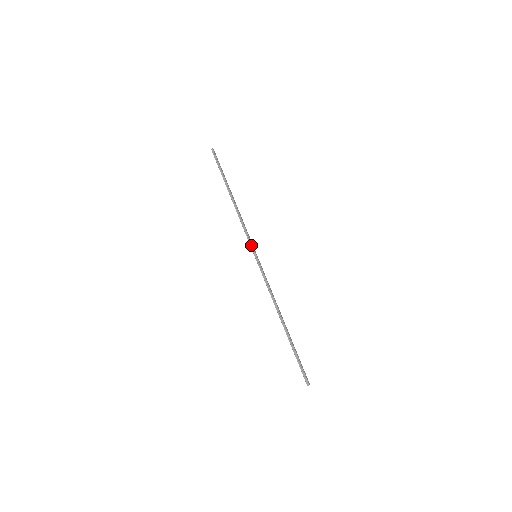
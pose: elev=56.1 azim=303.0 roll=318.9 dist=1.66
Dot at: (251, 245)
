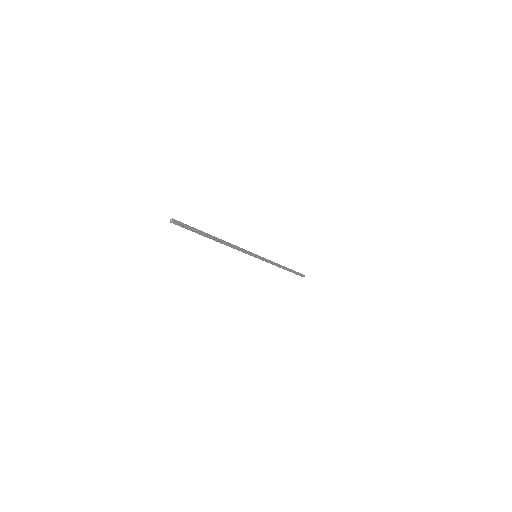
Dot at: (250, 255)
